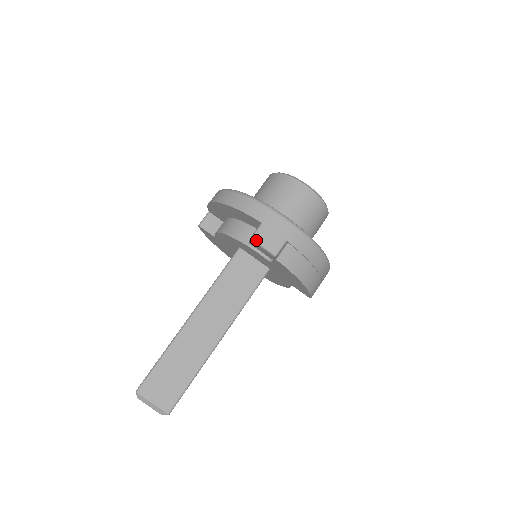
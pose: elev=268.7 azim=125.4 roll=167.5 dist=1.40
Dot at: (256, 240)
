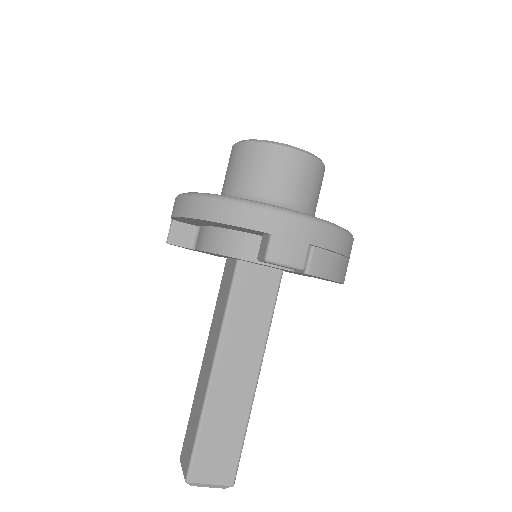
Dot at: (273, 260)
